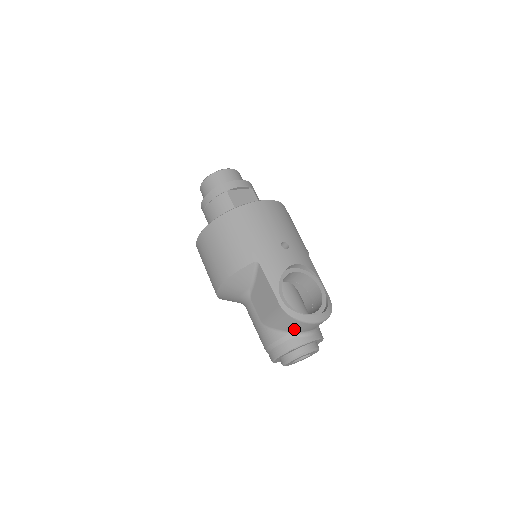
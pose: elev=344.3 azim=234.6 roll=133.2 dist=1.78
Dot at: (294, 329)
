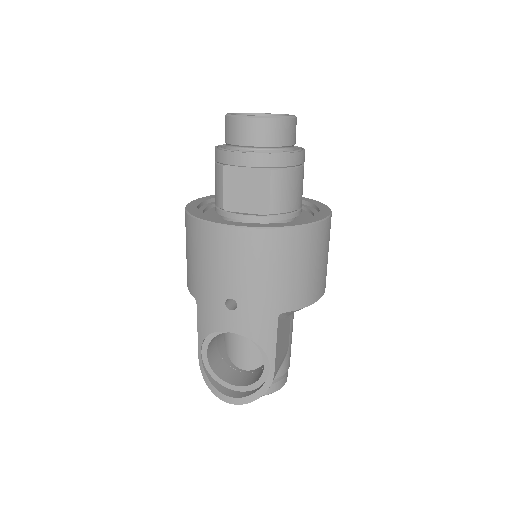
Dot at: occluded
